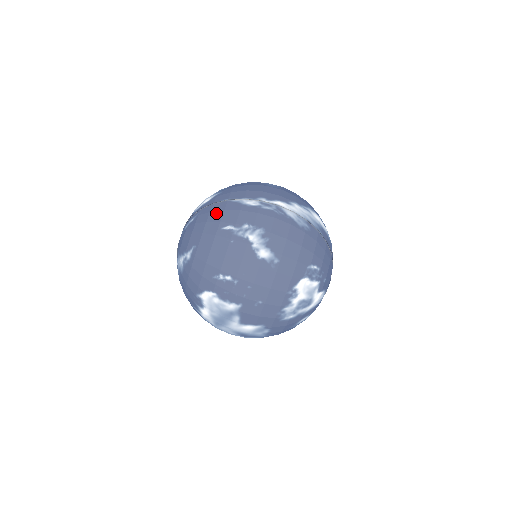
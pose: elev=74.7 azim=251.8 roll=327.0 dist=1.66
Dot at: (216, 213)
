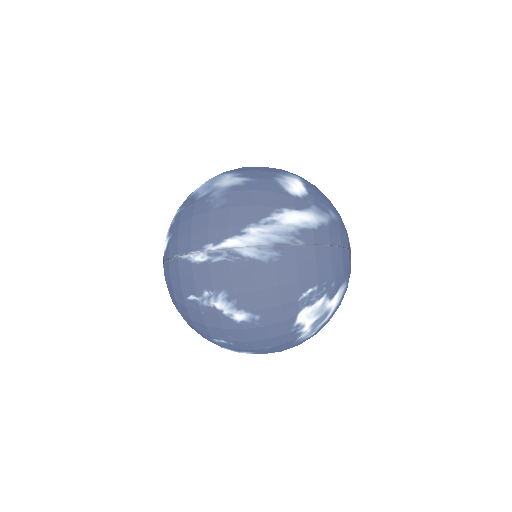
Dot at: (174, 278)
